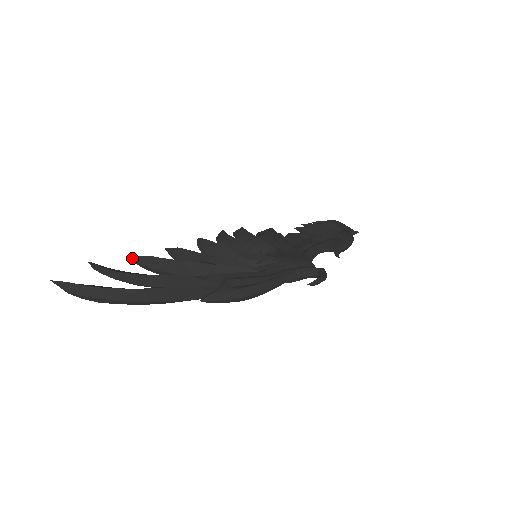
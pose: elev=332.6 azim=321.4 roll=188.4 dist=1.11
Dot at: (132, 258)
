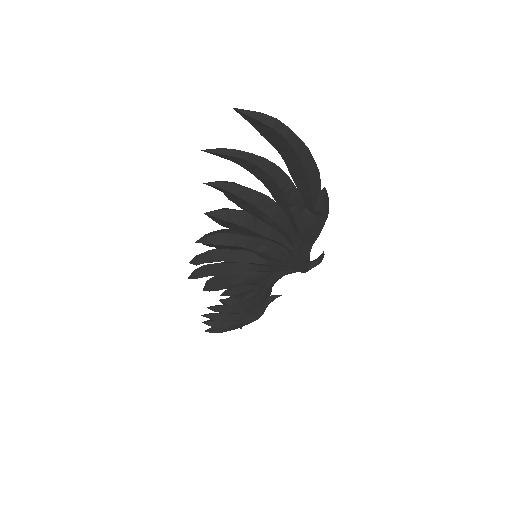
Dot at: (215, 182)
